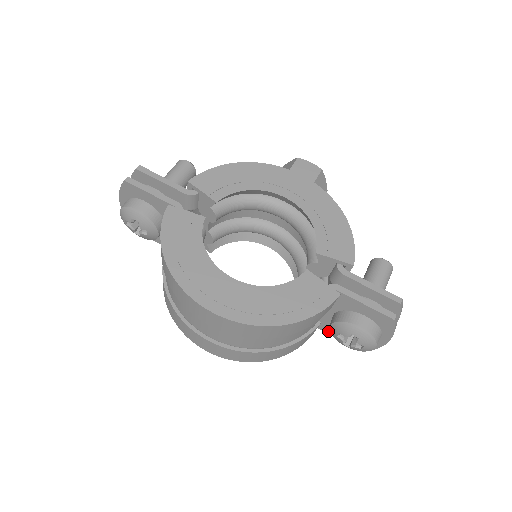
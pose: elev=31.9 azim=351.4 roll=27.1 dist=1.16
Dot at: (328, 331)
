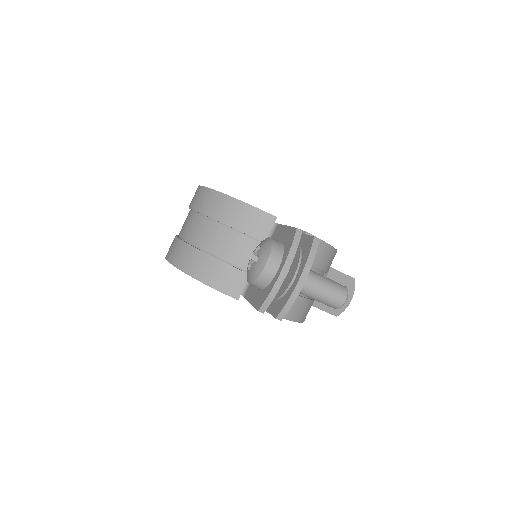
Dot at: (249, 296)
